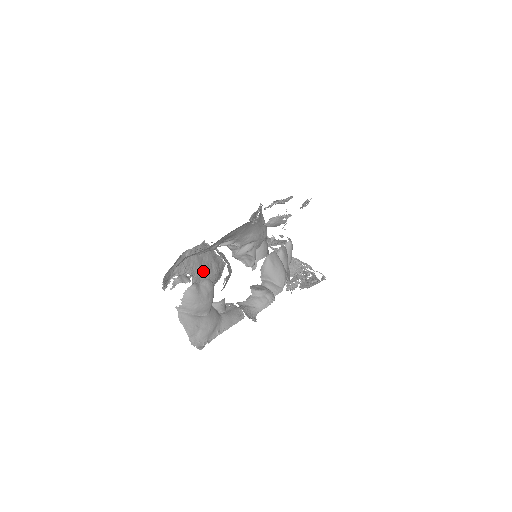
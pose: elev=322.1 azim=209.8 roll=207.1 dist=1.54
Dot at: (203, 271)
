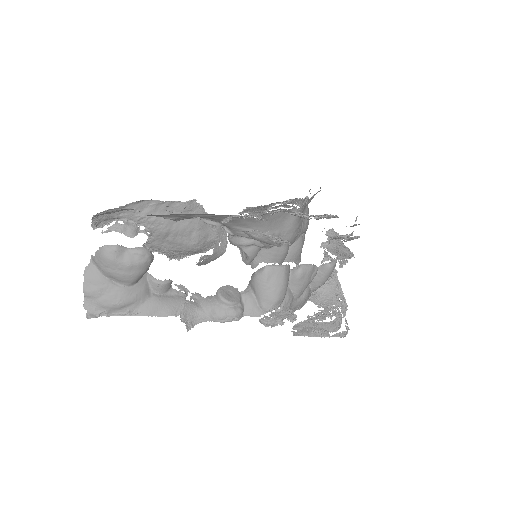
Dot at: (171, 233)
